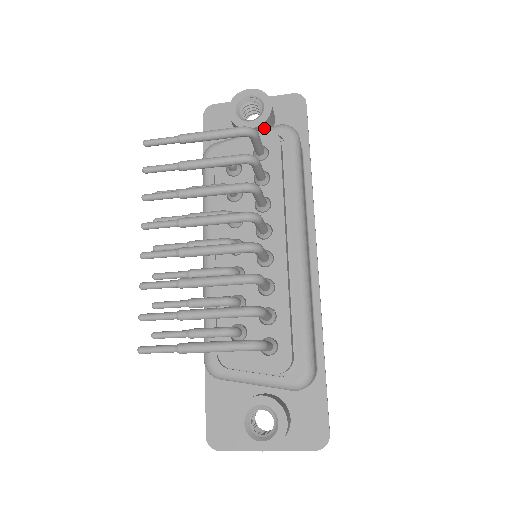
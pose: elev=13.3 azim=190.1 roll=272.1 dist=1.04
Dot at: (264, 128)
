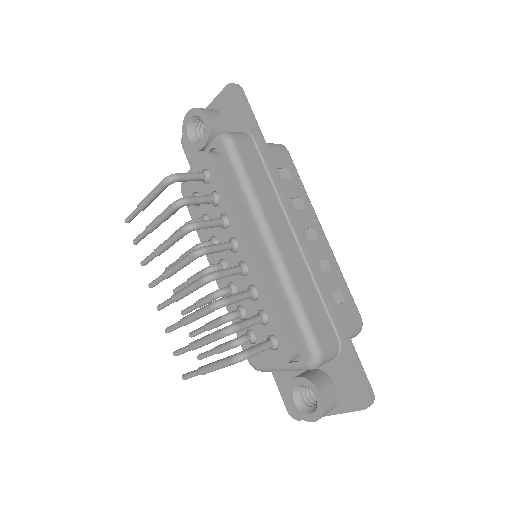
Dot at: occluded
